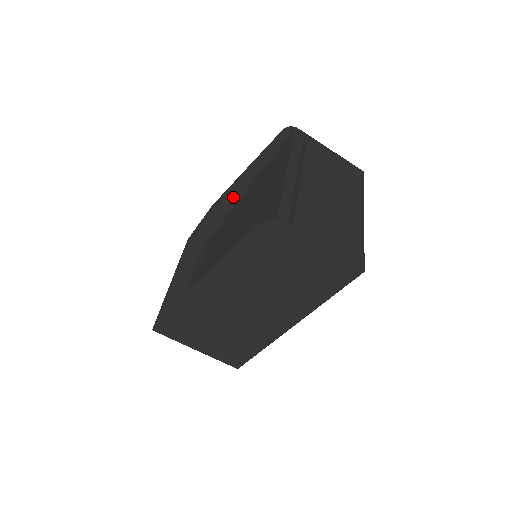
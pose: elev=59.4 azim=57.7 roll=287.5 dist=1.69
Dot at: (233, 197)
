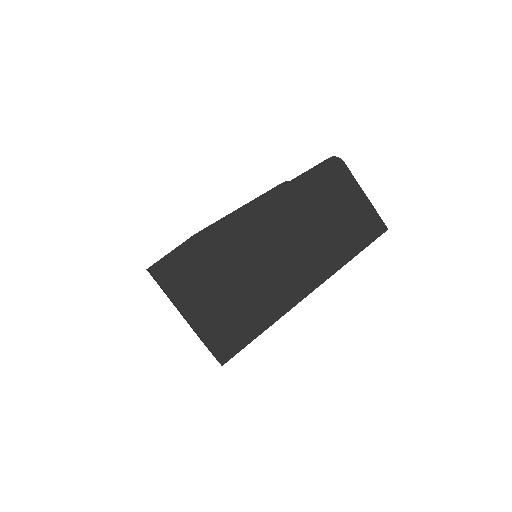
Dot at: occluded
